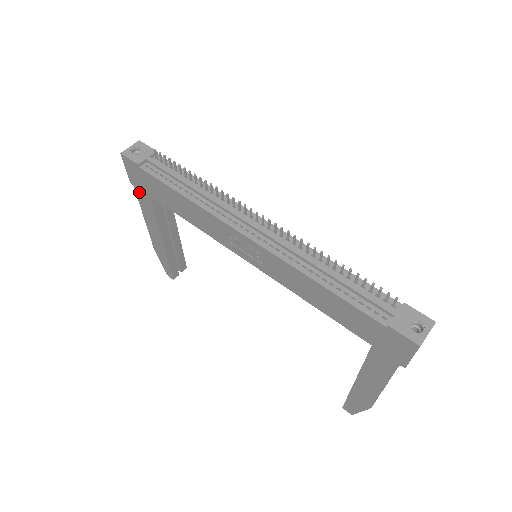
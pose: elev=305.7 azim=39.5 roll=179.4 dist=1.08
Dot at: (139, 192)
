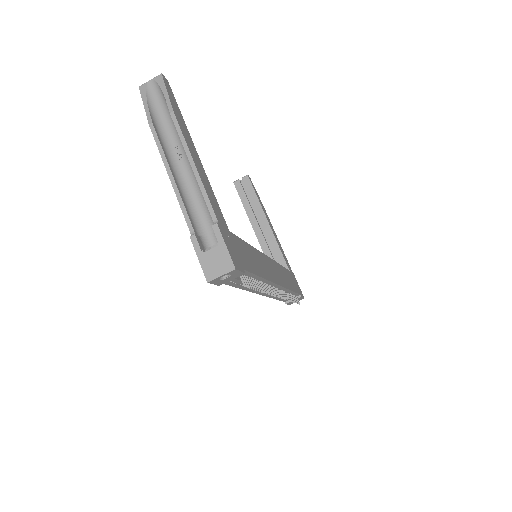
Dot at: occluded
